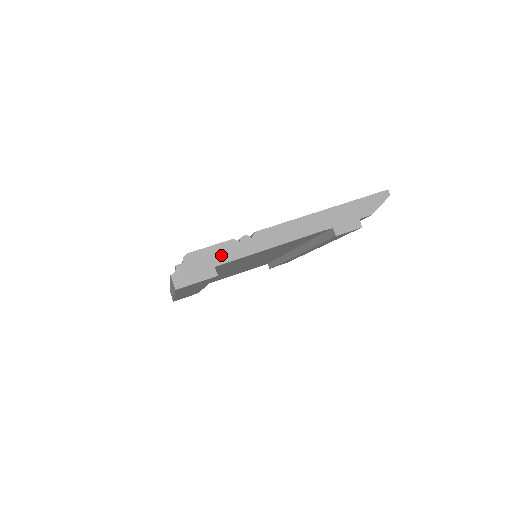
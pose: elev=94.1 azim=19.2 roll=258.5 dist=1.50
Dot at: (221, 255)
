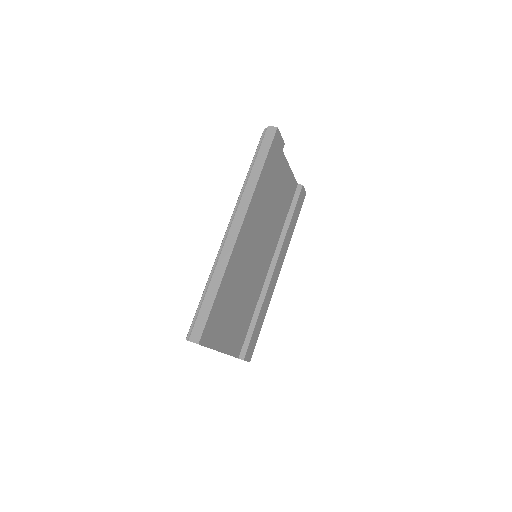
Dot at: occluded
